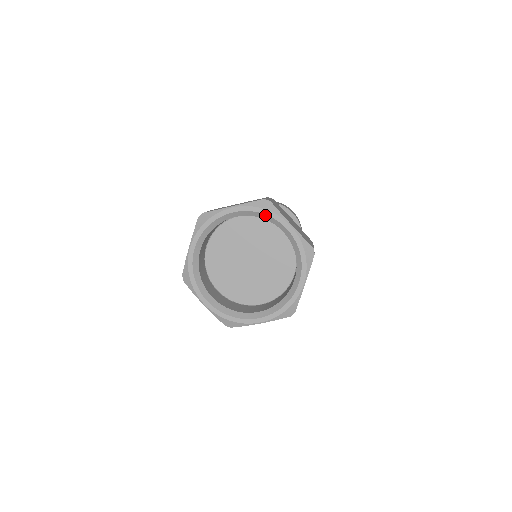
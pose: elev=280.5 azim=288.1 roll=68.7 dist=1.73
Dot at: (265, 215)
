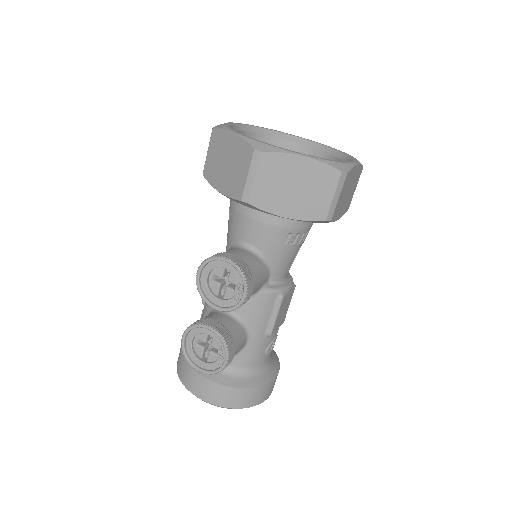
Dot at: (313, 142)
